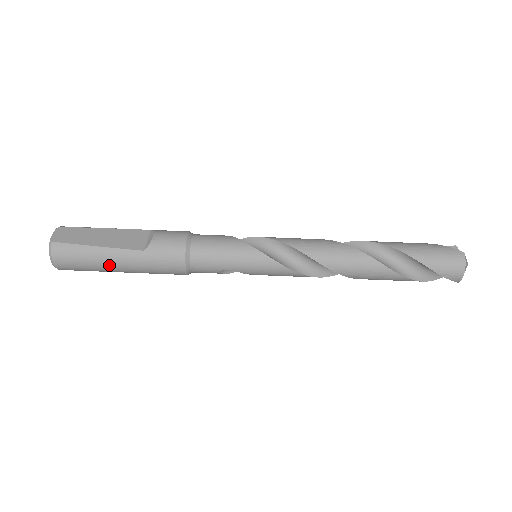
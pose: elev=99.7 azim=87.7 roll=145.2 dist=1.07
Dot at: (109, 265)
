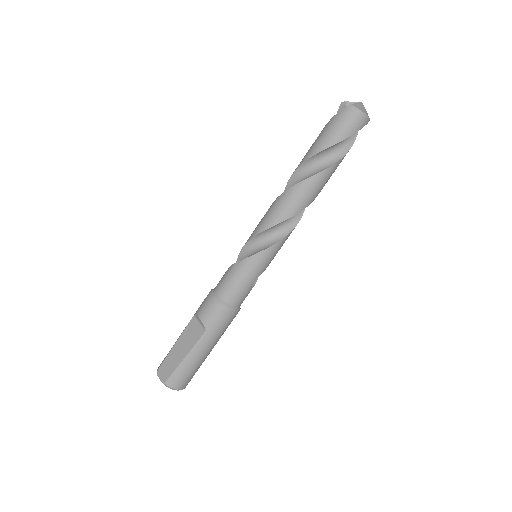
Dot at: (202, 357)
